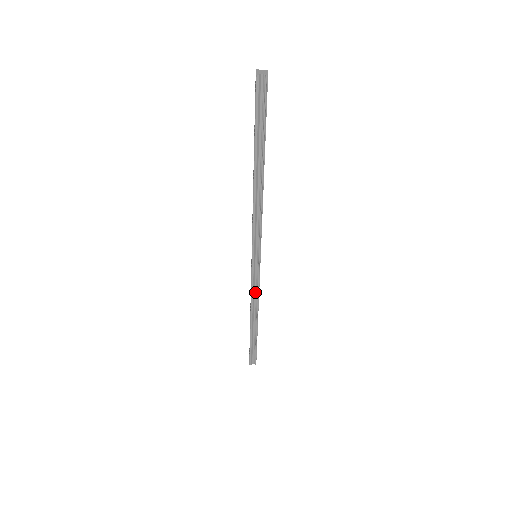
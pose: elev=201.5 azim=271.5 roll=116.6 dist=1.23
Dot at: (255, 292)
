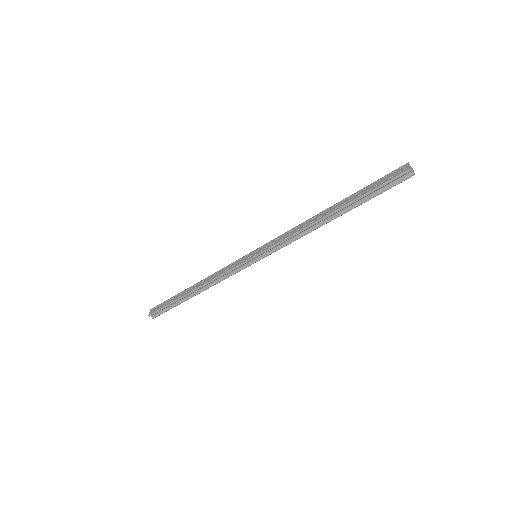
Dot at: (224, 276)
